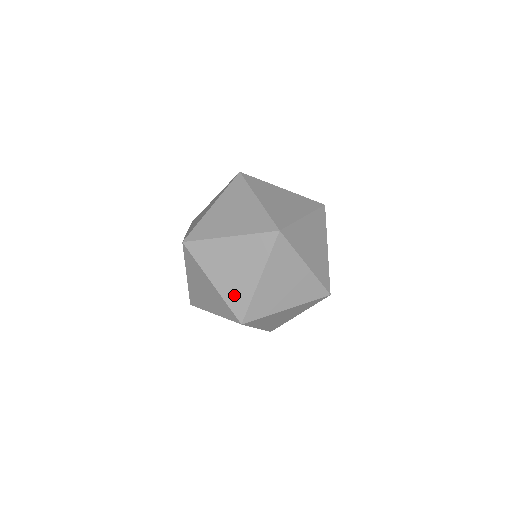
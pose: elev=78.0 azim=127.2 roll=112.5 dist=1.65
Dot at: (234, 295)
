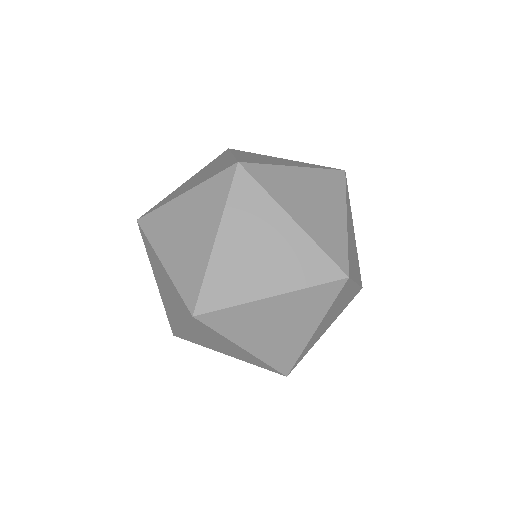
Dot at: (277, 354)
